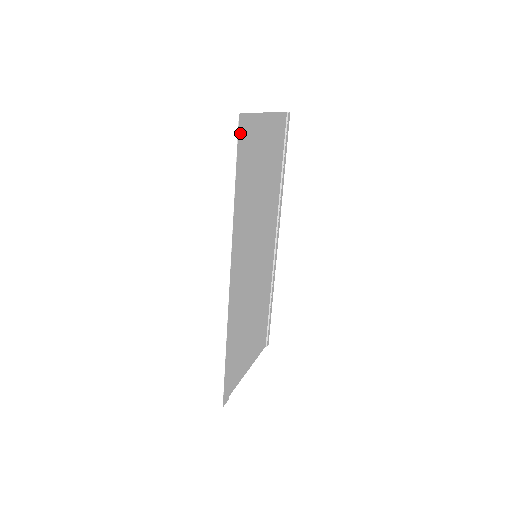
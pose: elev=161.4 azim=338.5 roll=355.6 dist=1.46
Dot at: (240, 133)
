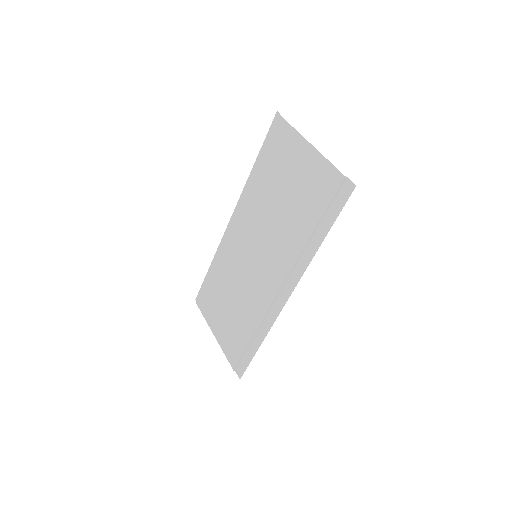
Dot at: (344, 197)
